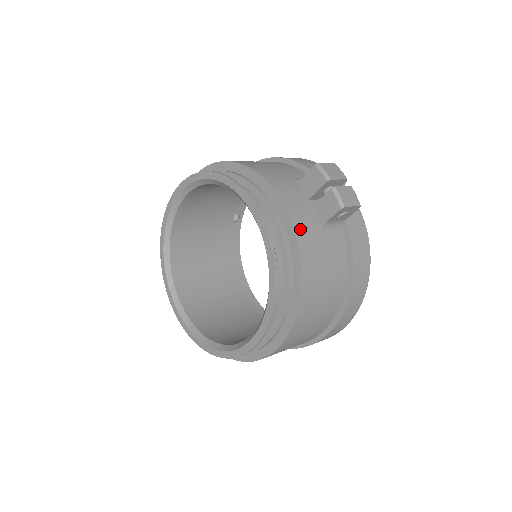
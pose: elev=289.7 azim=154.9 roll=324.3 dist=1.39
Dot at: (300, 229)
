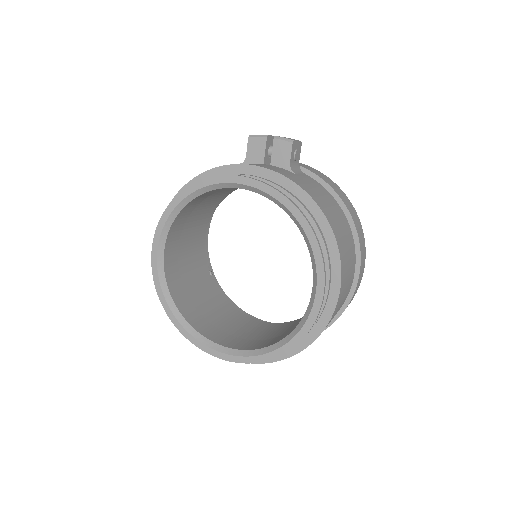
Dot at: (279, 172)
